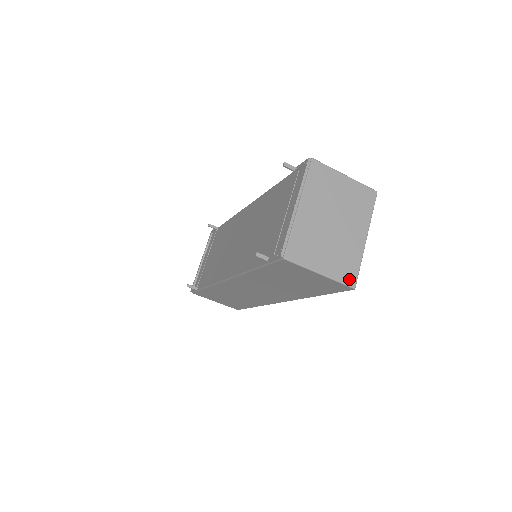
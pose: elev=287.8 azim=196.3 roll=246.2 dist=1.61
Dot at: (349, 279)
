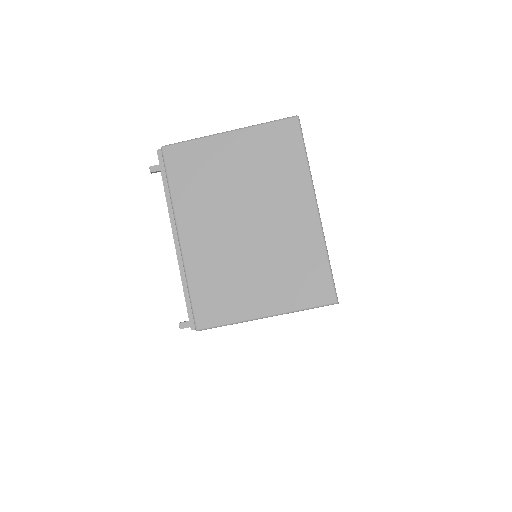
Dot at: (319, 294)
